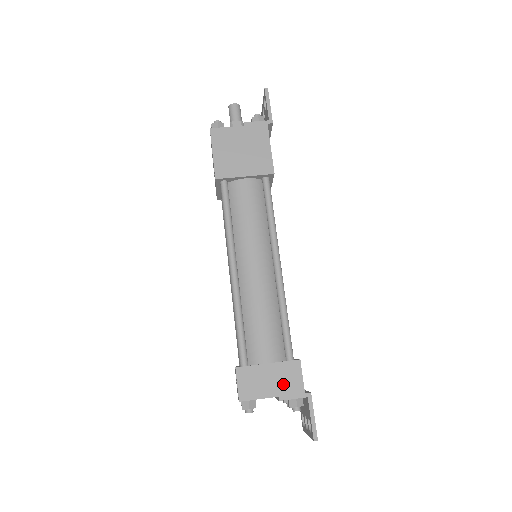
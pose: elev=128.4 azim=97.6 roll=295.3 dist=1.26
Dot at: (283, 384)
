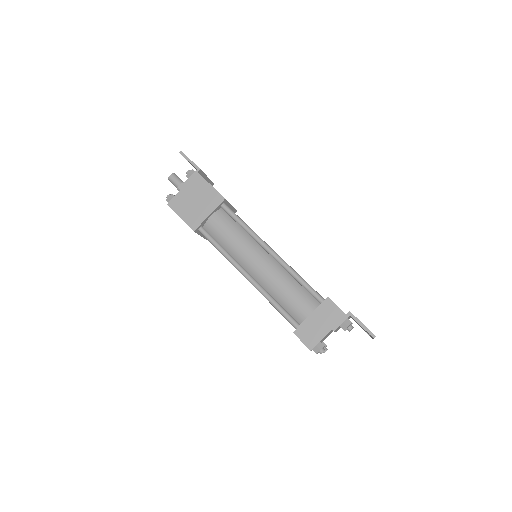
Dot at: (329, 320)
